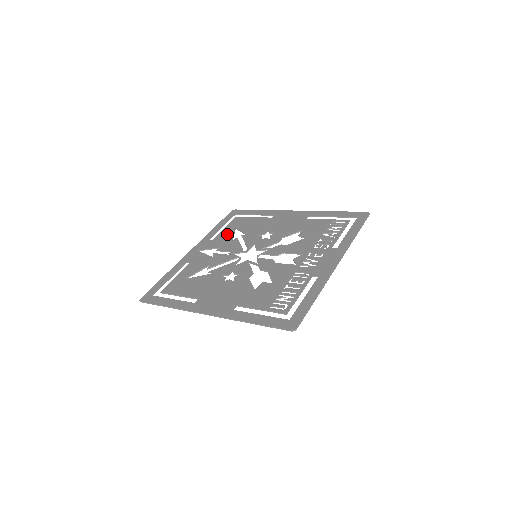
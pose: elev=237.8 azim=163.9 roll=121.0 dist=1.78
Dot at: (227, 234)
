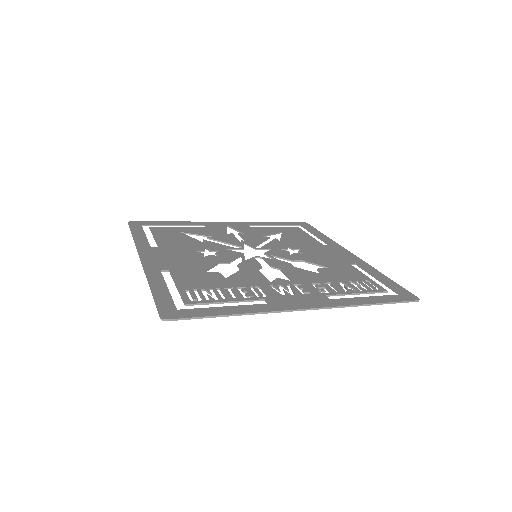
Dot at: (267, 230)
